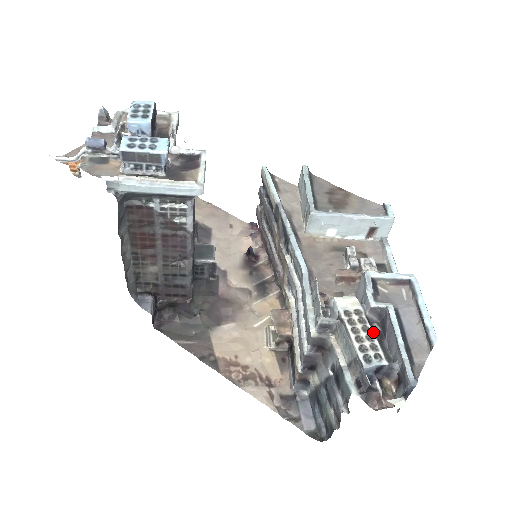
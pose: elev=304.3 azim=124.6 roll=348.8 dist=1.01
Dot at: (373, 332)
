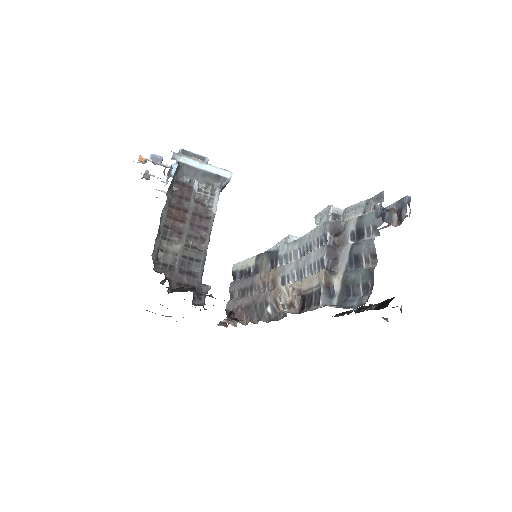
Dot at: occluded
